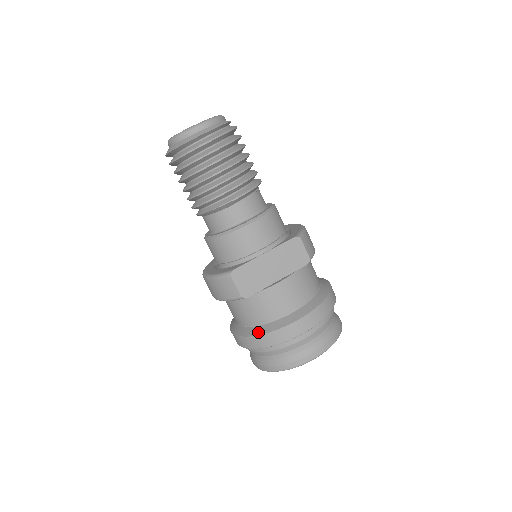
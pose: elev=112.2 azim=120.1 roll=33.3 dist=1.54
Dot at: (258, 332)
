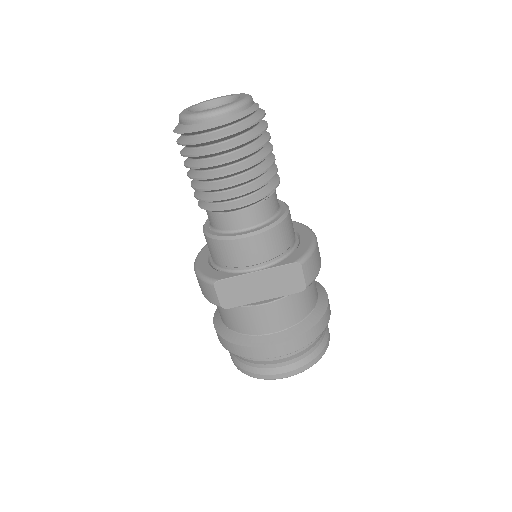
Dot at: (232, 339)
